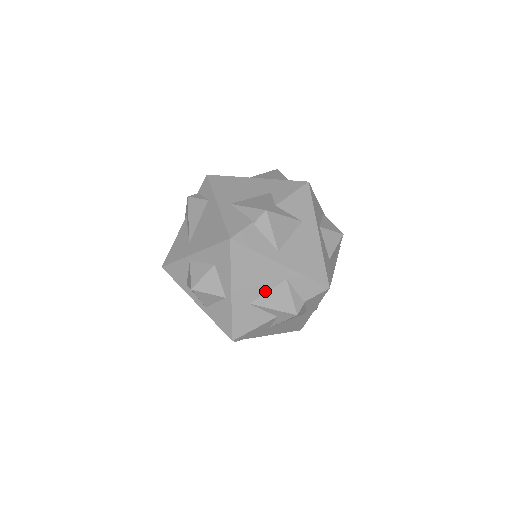
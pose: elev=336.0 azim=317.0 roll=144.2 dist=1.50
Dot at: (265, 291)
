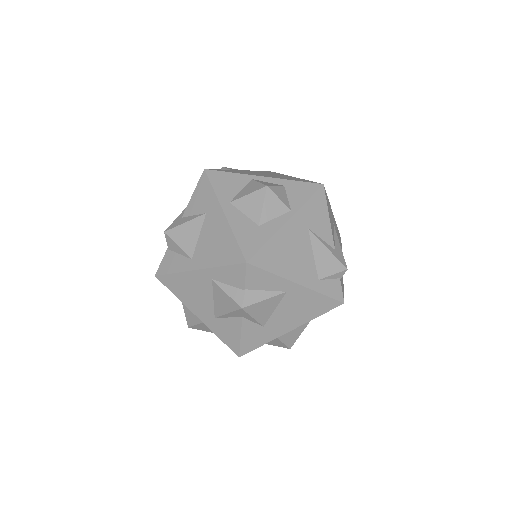
Dot at: (212, 300)
